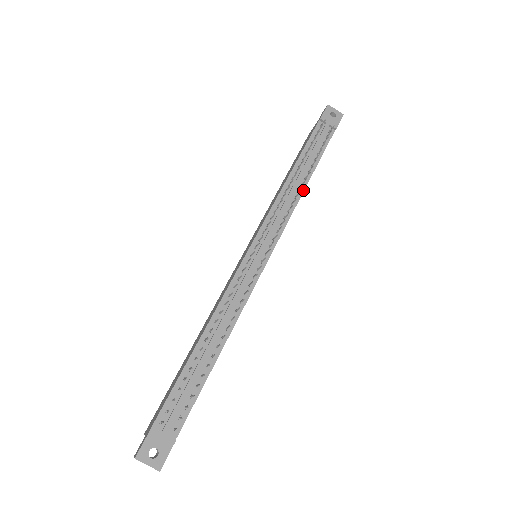
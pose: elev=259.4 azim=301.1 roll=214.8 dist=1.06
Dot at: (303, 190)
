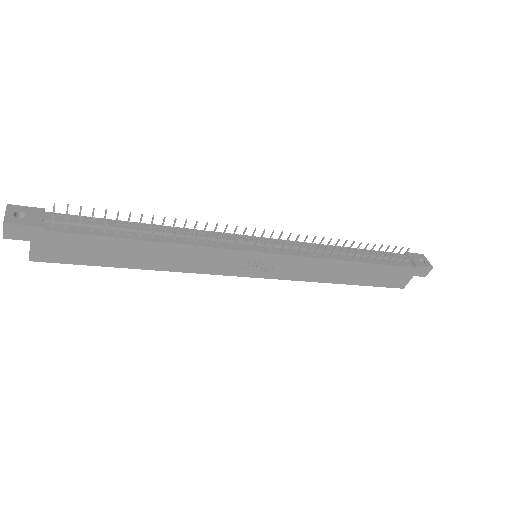
Dot at: (343, 260)
